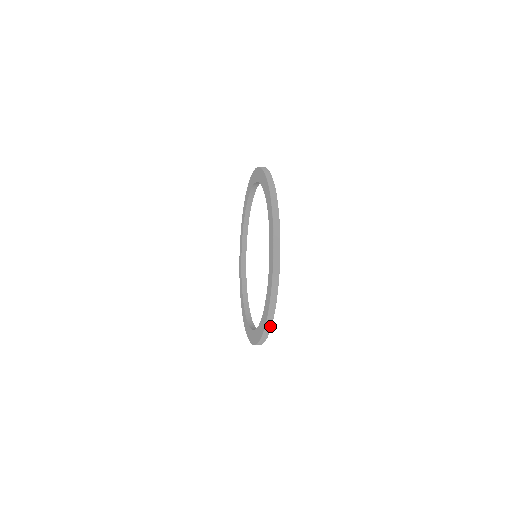
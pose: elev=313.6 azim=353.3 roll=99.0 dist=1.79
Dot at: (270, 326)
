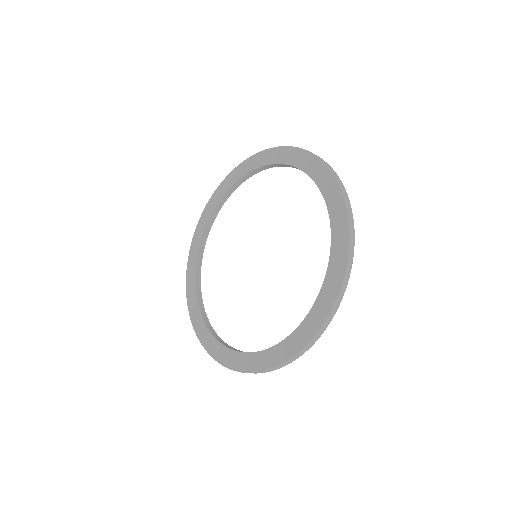
Dot at: (269, 371)
